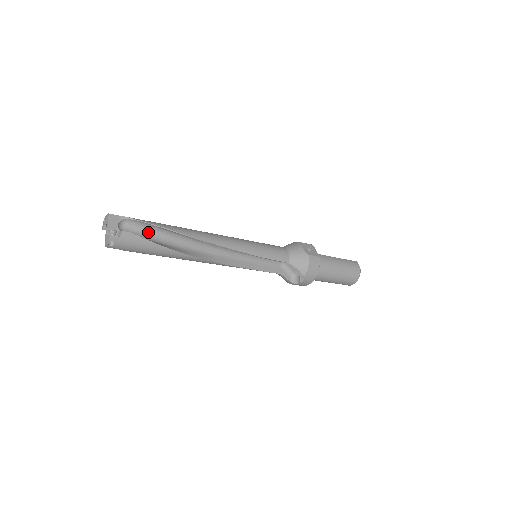
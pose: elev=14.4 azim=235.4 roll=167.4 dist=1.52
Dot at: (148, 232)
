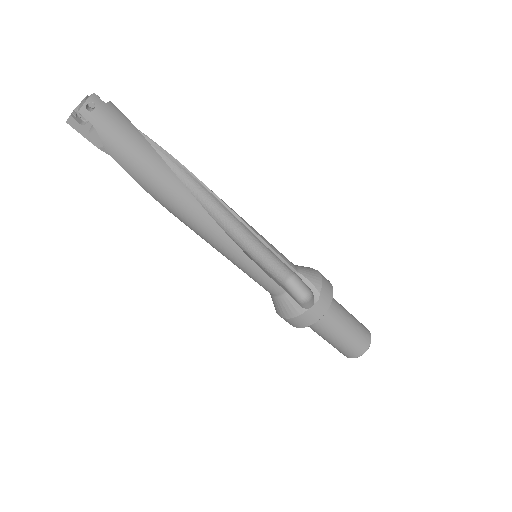
Dot at: occluded
